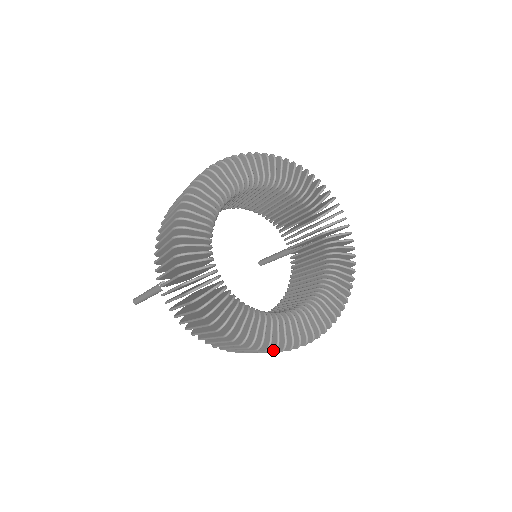
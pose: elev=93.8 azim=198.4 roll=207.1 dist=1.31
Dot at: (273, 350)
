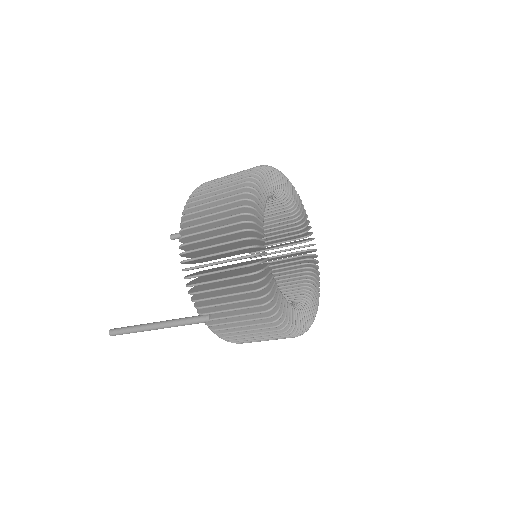
Dot at: occluded
